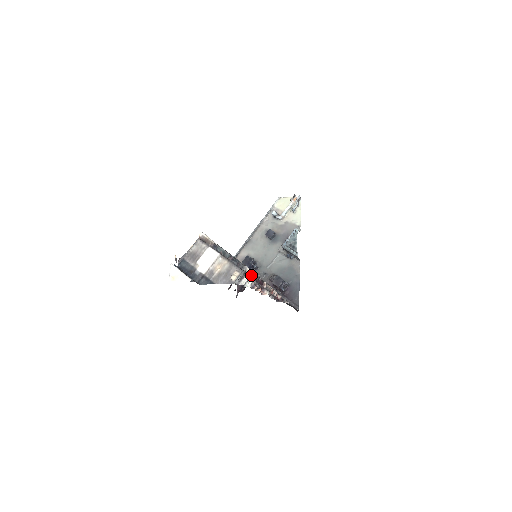
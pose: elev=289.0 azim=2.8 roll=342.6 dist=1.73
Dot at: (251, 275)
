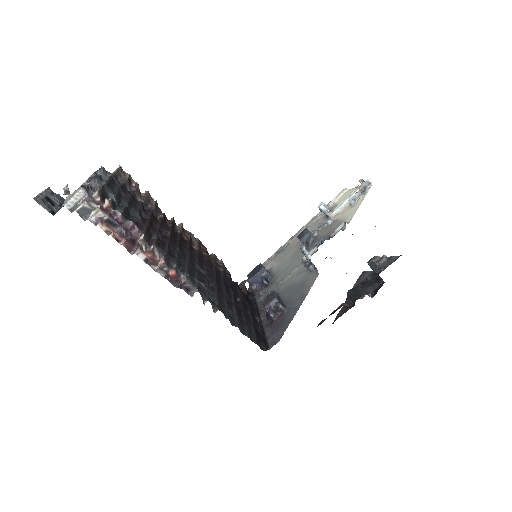
Dot at: (100, 202)
